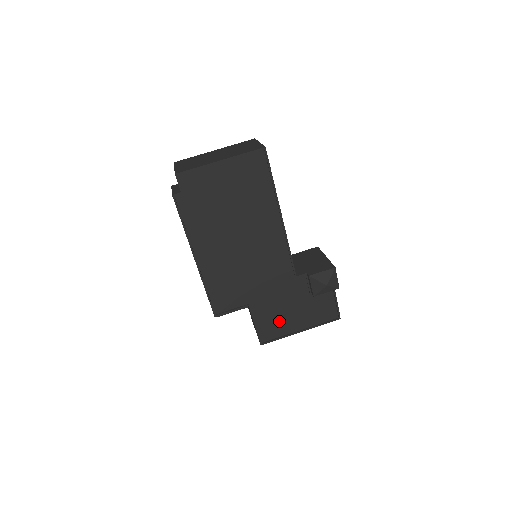
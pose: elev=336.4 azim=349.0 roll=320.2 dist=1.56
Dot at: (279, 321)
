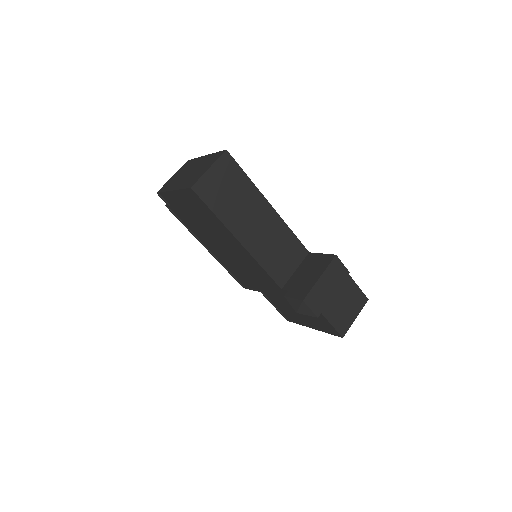
Dot at: (291, 312)
